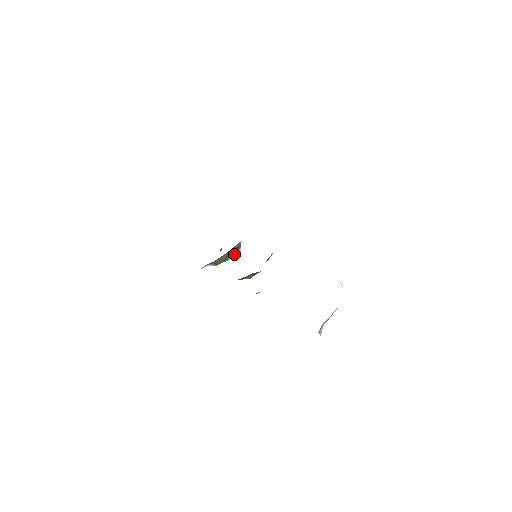
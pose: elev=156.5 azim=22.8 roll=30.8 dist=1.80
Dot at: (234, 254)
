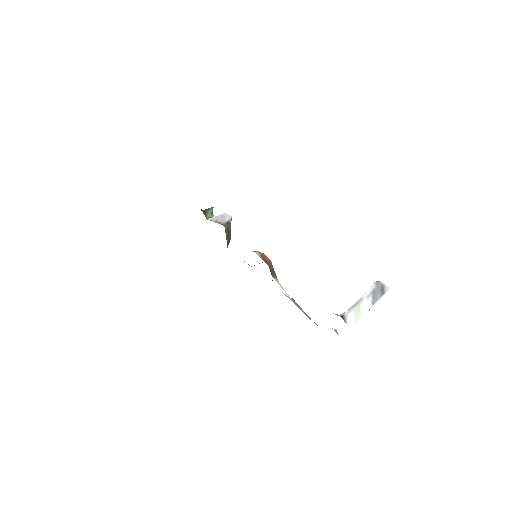
Dot at: (230, 225)
